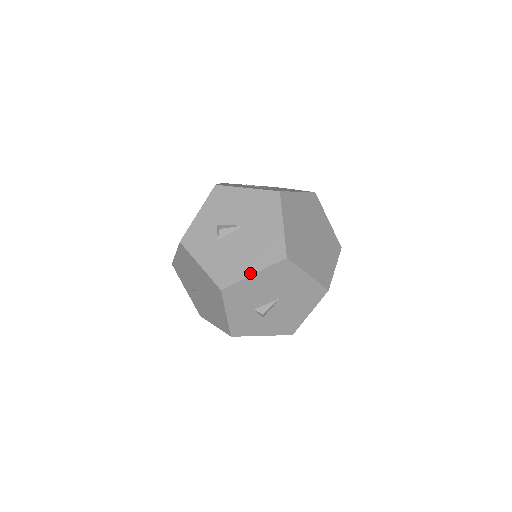
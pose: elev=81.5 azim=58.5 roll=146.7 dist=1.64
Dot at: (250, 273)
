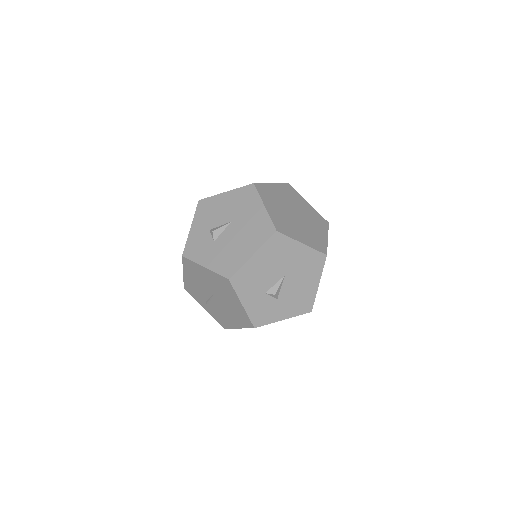
Dot at: (249, 256)
